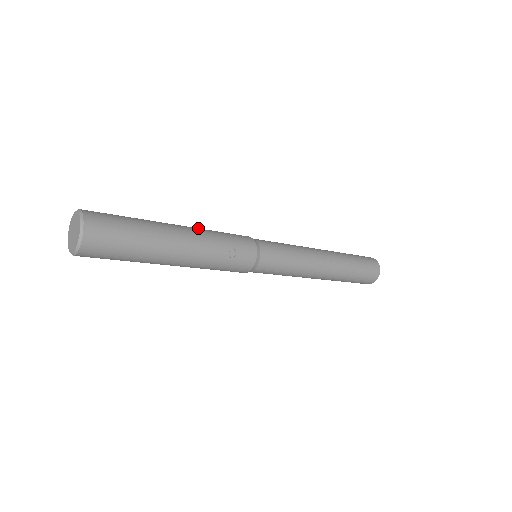
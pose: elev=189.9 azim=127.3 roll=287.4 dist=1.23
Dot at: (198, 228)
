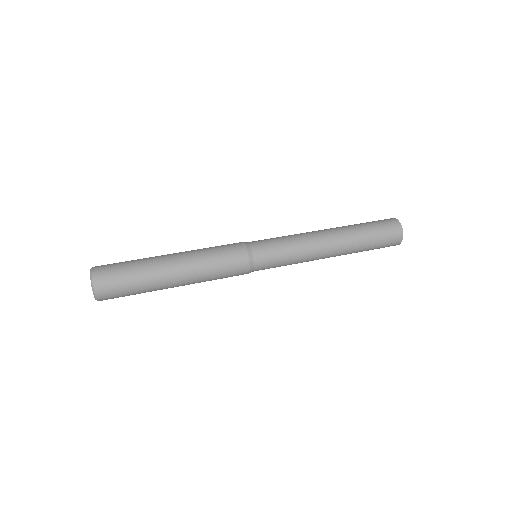
Dot at: (196, 273)
